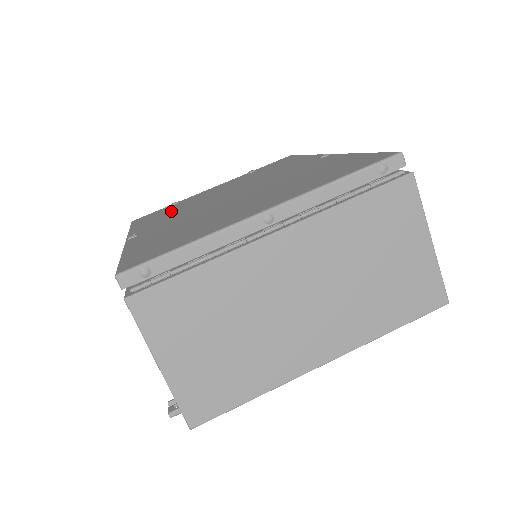
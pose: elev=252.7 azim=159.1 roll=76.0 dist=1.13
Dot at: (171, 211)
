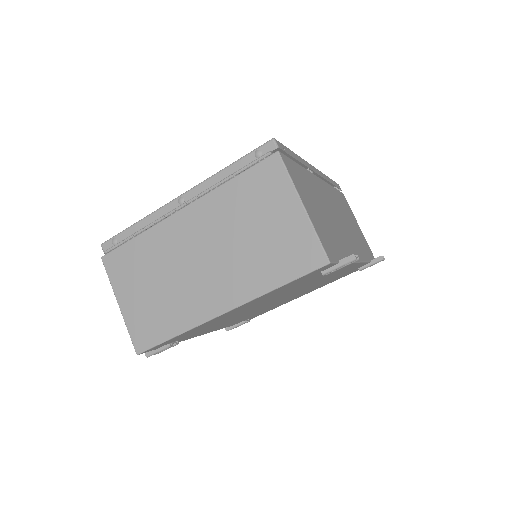
Dot at: occluded
